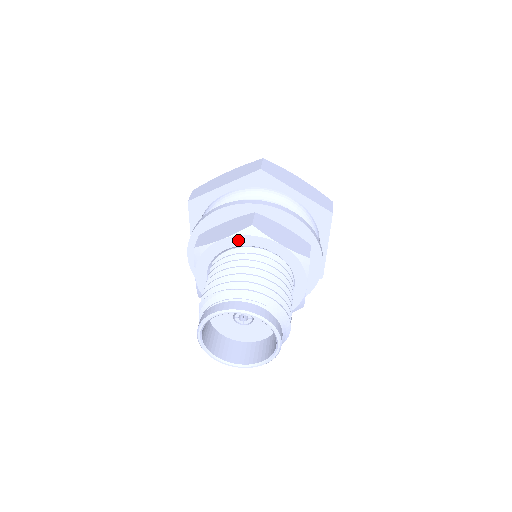
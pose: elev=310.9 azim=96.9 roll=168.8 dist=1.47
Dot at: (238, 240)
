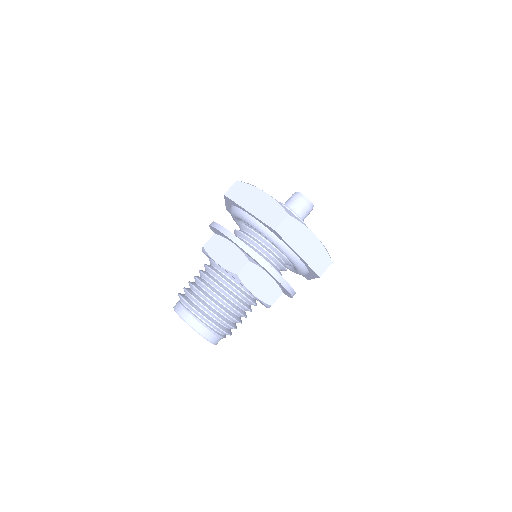
Dot at: occluded
